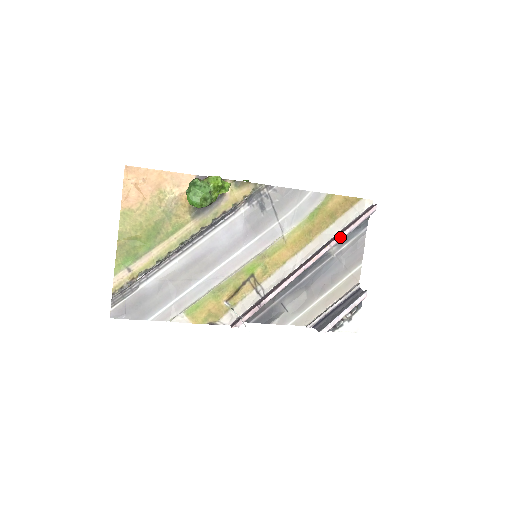
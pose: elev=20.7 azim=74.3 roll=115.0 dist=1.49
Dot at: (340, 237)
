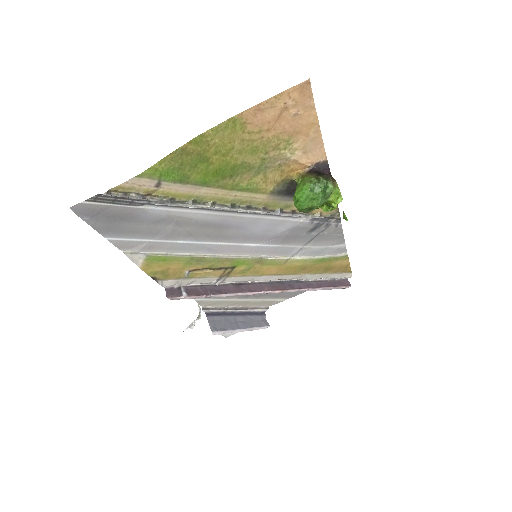
Dot at: (311, 290)
